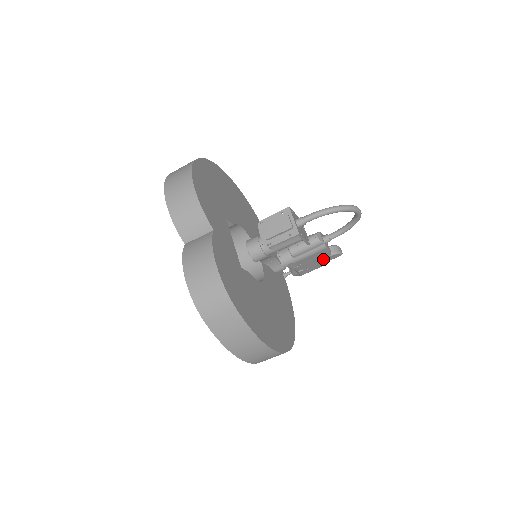
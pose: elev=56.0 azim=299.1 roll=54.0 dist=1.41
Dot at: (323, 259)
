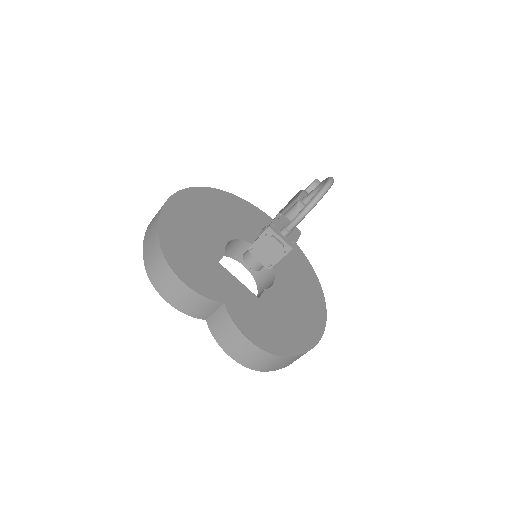
Dot at: occluded
